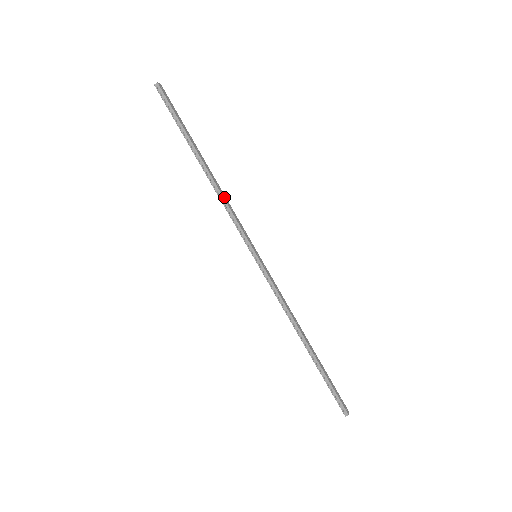
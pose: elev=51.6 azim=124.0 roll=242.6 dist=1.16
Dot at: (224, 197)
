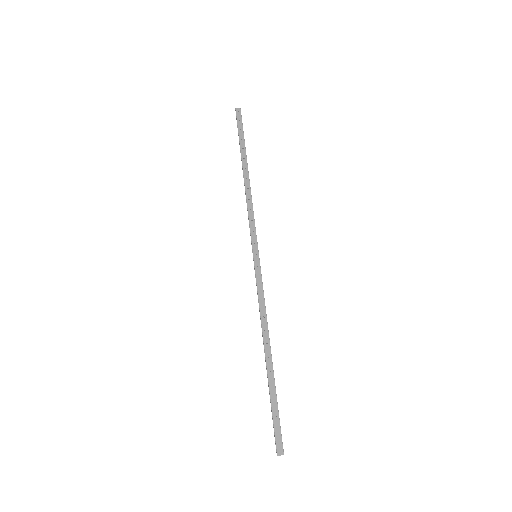
Dot at: (248, 199)
